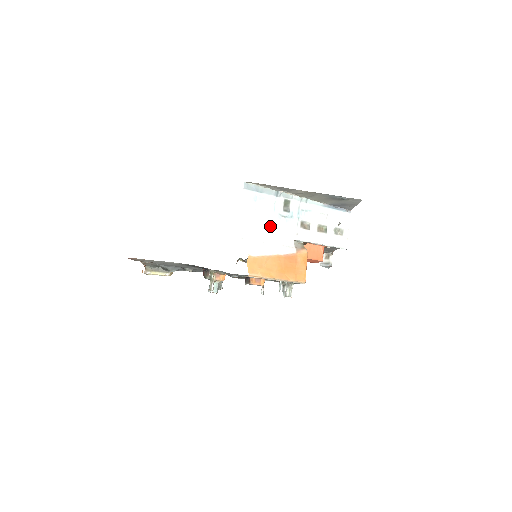
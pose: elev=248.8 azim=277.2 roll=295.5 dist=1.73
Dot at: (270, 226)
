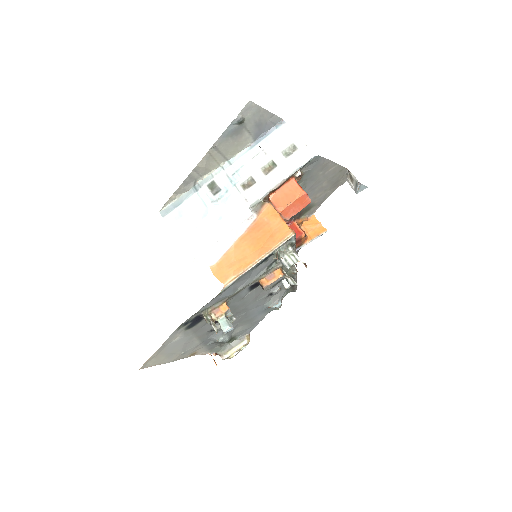
Dot at: (213, 221)
